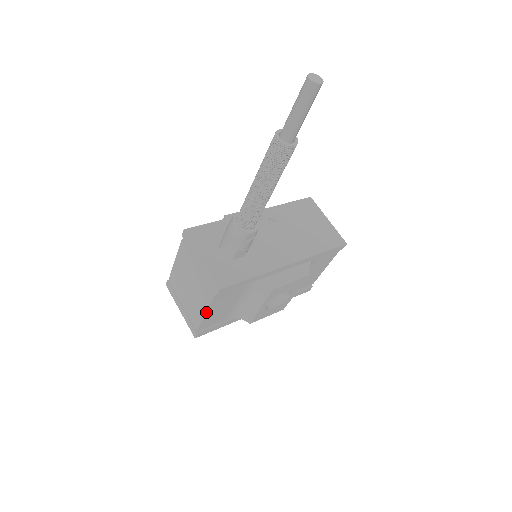
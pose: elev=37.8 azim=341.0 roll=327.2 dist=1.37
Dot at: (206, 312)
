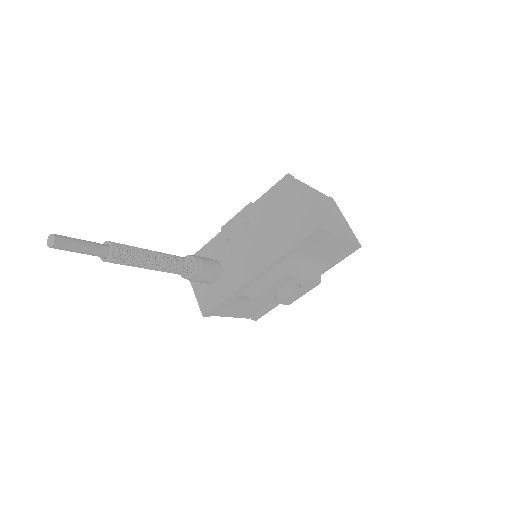
Dot at: occluded
